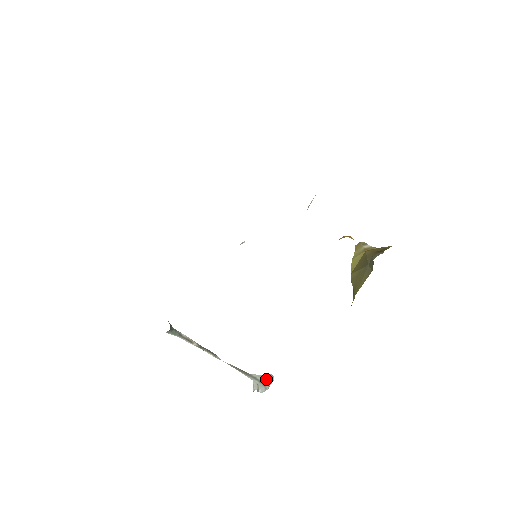
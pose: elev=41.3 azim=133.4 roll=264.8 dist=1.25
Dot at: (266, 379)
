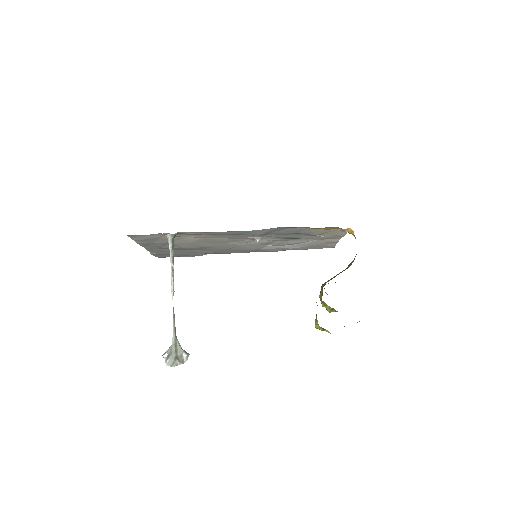
Dot at: (181, 355)
